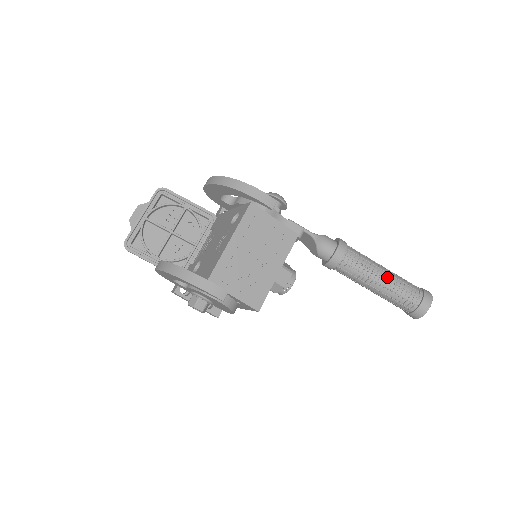
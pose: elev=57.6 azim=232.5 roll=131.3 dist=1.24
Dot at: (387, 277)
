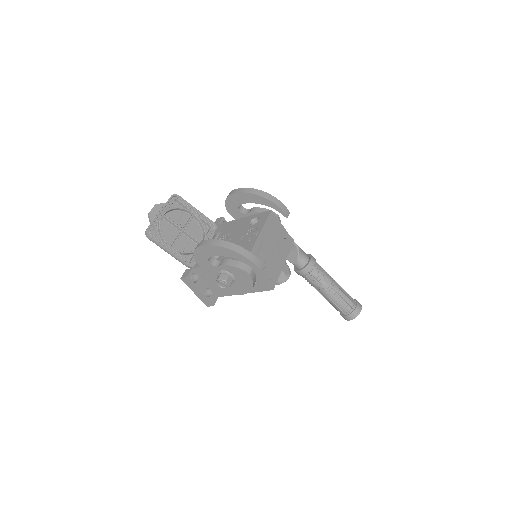
Dot at: (338, 286)
